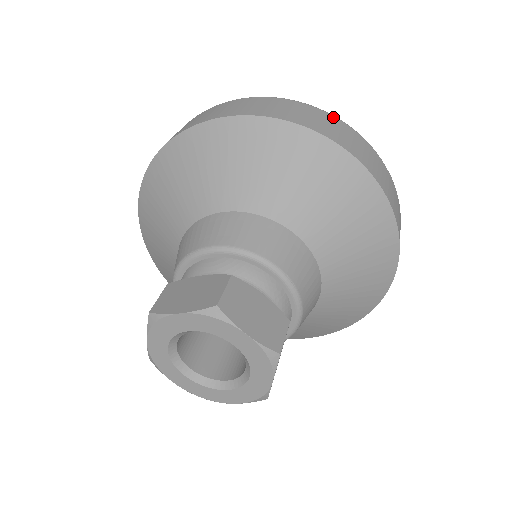
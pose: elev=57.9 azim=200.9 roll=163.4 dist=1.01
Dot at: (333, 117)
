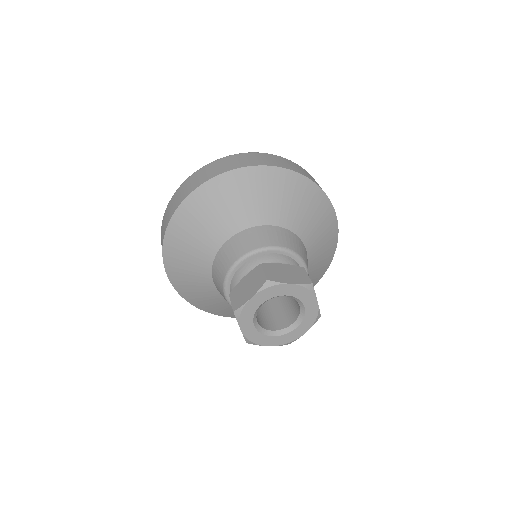
Dot at: (247, 154)
